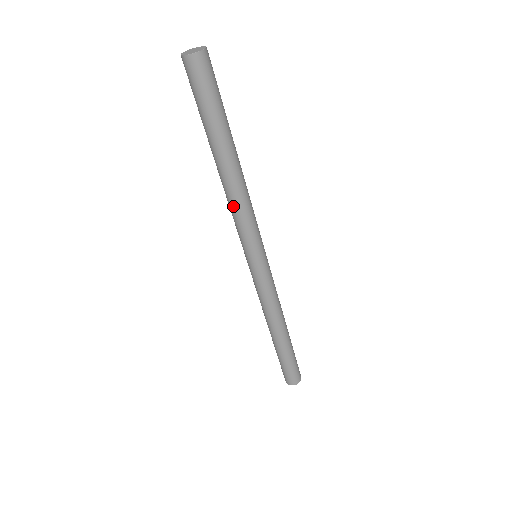
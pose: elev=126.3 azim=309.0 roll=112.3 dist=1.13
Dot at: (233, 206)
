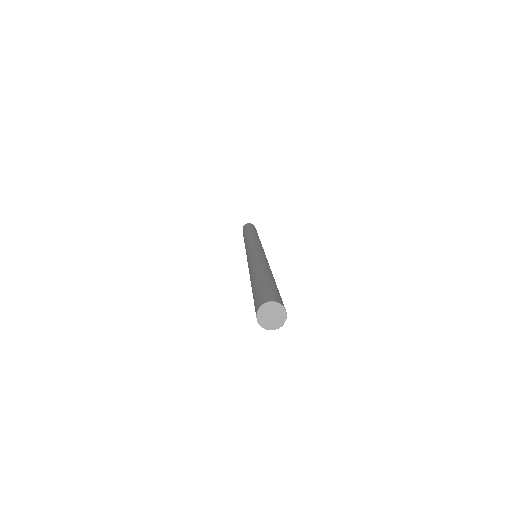
Dot at: occluded
